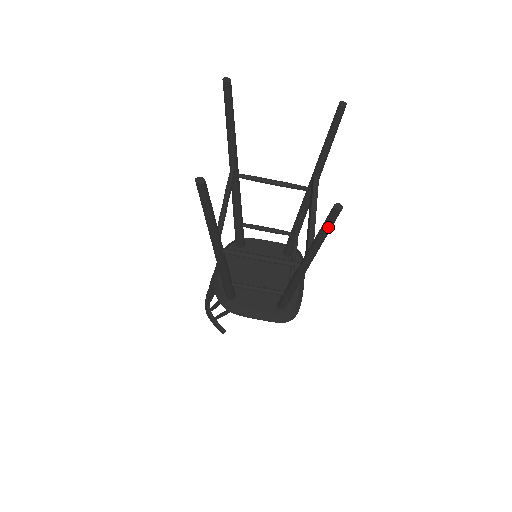
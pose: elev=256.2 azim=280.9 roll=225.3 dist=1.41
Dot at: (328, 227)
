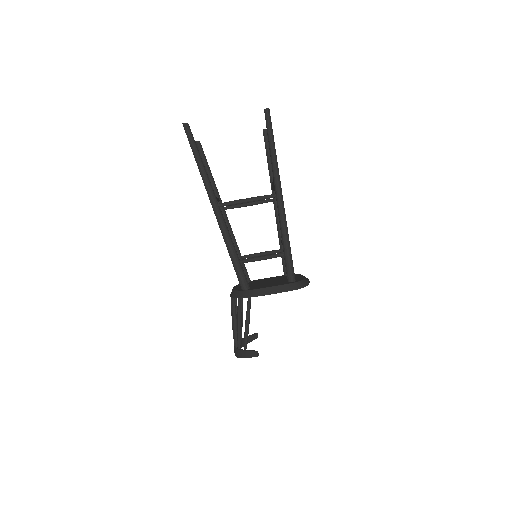
Dot at: (270, 129)
